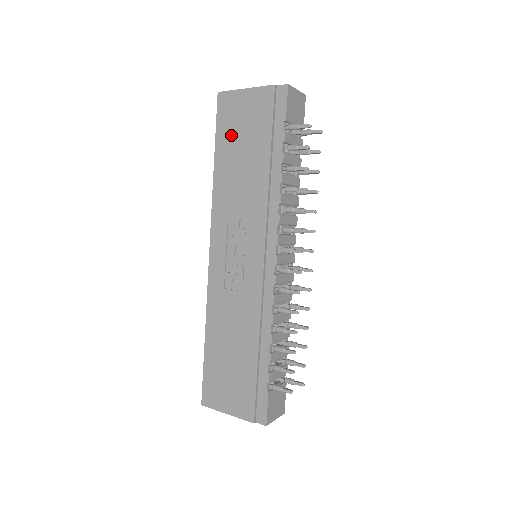
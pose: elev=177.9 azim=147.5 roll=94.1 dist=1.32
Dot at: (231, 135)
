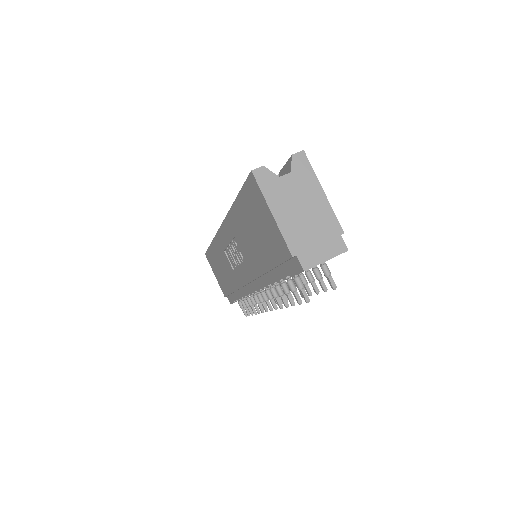
Dot at: (250, 213)
